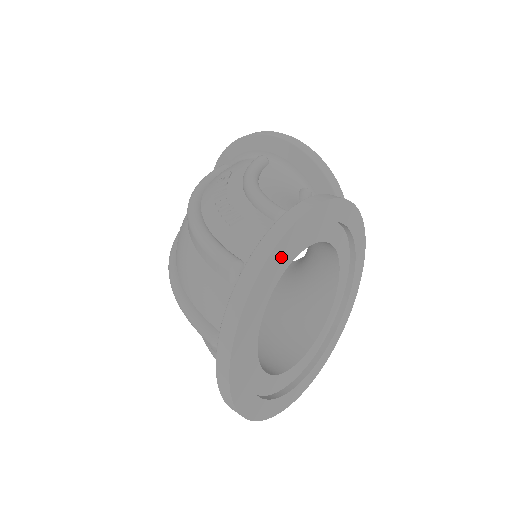
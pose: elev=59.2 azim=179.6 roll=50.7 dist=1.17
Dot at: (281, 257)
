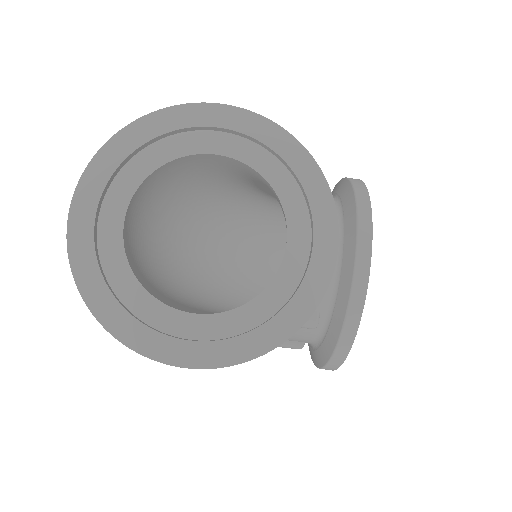
Dot at: (164, 127)
